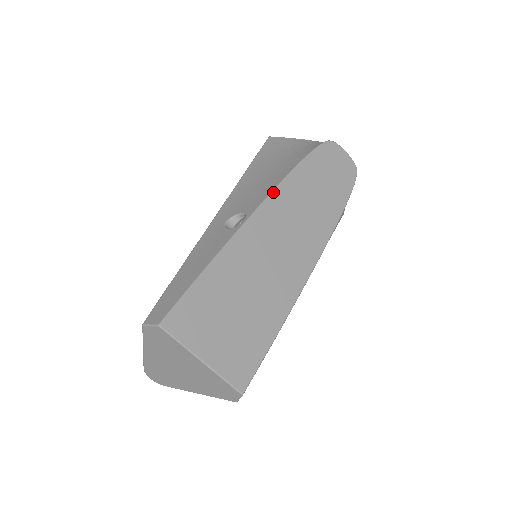
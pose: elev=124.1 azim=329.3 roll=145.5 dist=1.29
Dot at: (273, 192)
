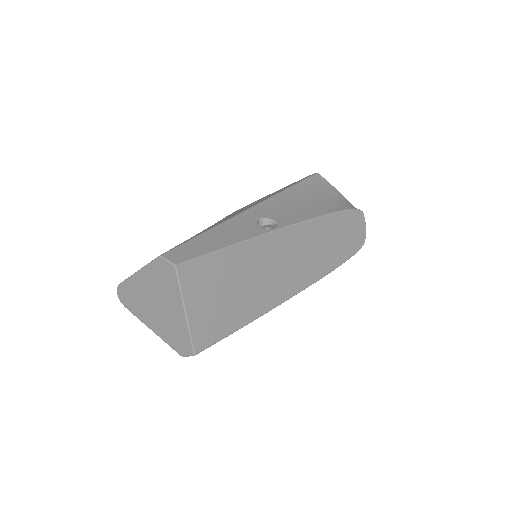
Dot at: (306, 221)
